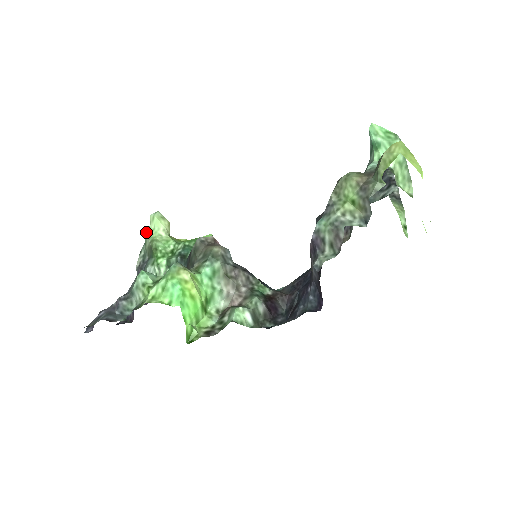
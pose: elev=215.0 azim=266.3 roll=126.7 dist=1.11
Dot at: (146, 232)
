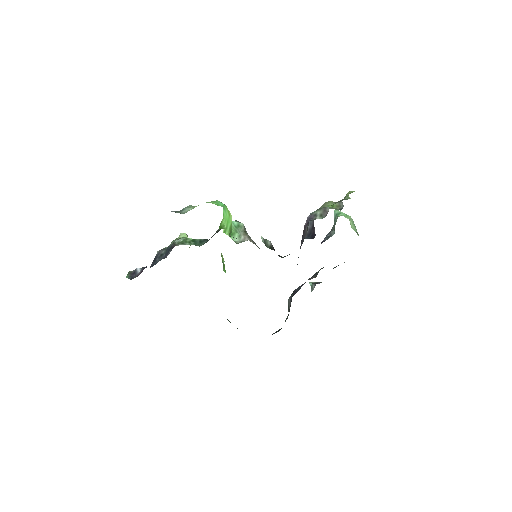
Dot at: (173, 240)
